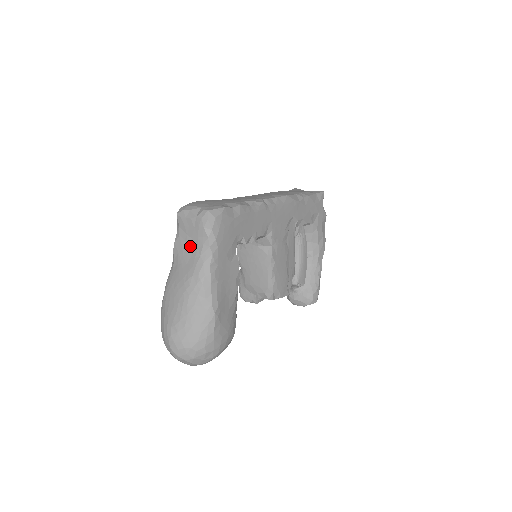
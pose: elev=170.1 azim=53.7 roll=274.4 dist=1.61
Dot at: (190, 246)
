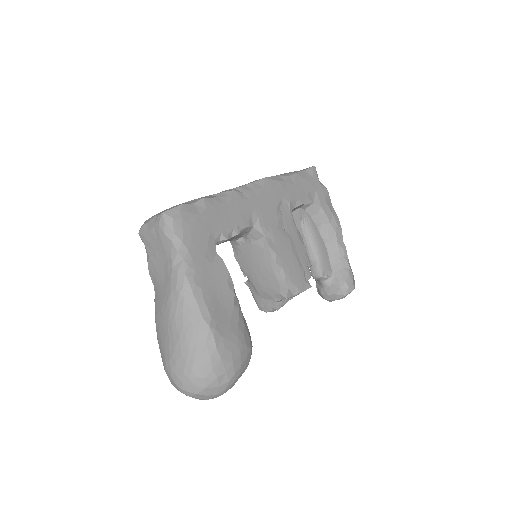
Dot at: (161, 261)
